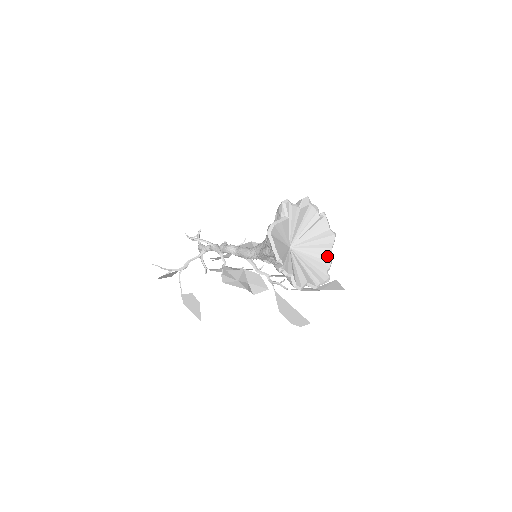
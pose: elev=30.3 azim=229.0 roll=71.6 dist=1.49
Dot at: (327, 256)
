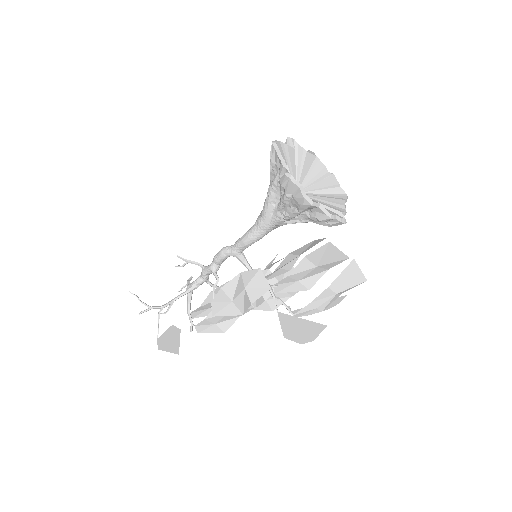
Dot at: (340, 204)
